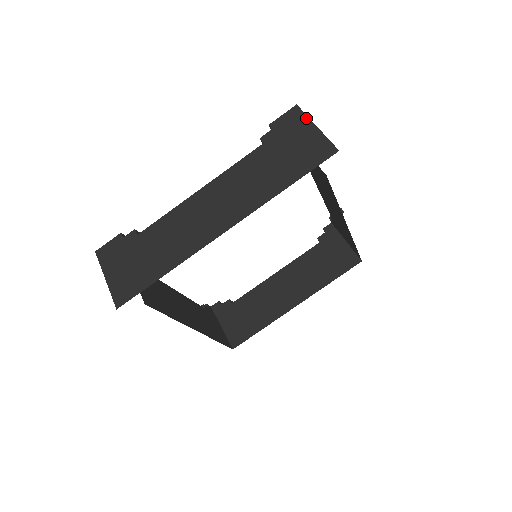
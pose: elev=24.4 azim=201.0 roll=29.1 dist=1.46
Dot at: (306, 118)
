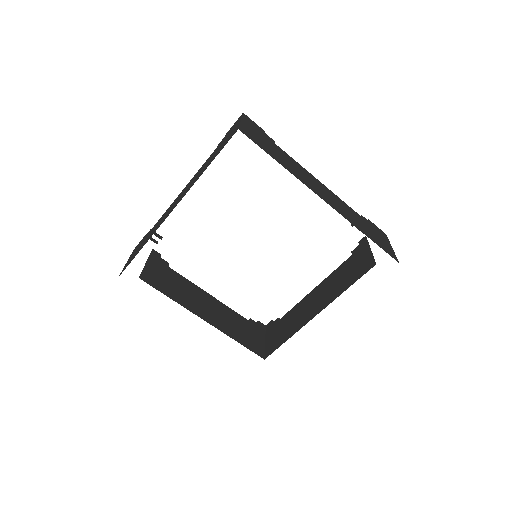
Dot at: (240, 118)
